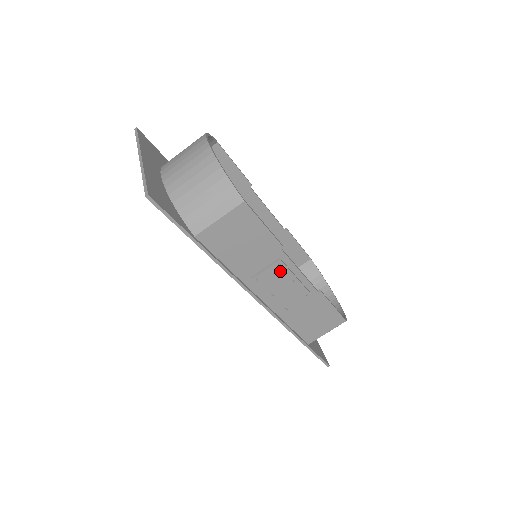
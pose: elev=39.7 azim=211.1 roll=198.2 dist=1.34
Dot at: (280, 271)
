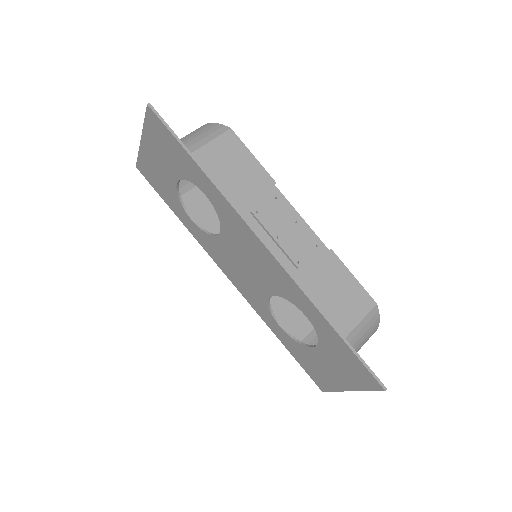
Dot at: (279, 208)
